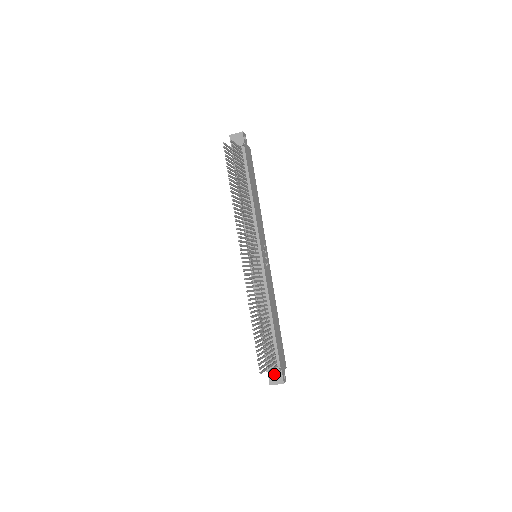
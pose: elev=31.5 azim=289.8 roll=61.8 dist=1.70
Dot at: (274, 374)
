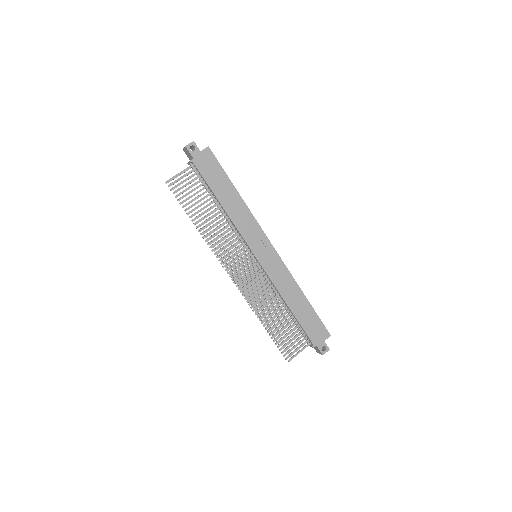
Dot at: occluded
